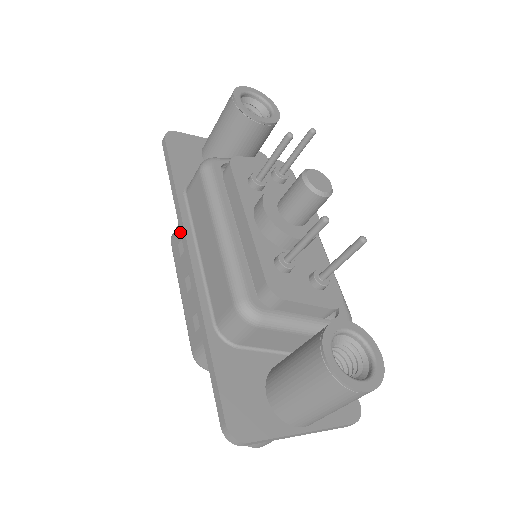
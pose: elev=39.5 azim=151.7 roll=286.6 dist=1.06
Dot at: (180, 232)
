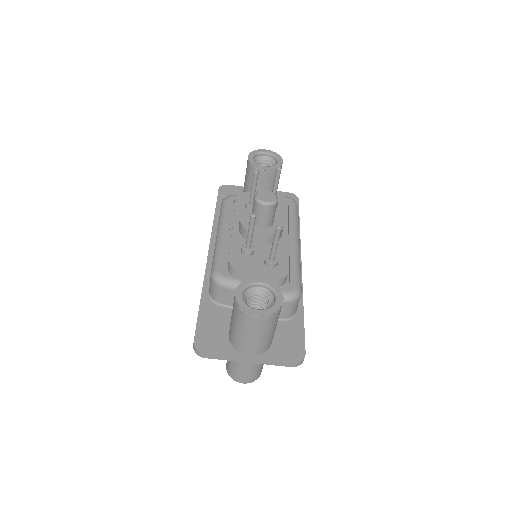
Dot at: occluded
